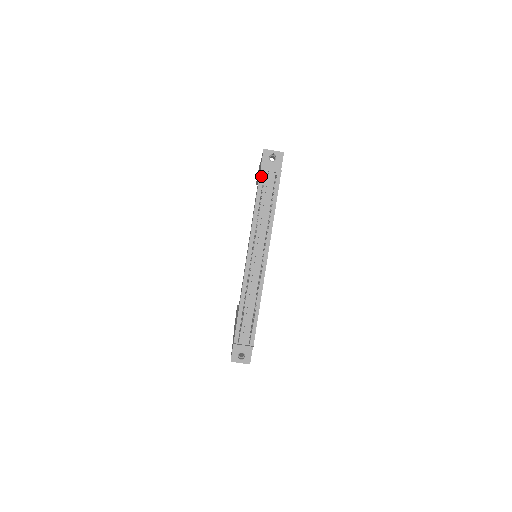
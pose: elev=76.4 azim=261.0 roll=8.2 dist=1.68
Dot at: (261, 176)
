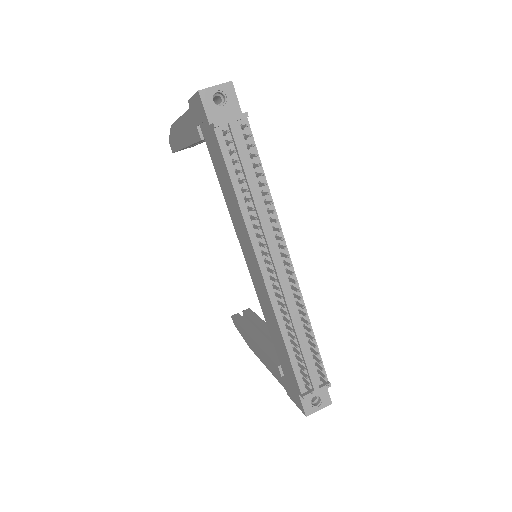
Dot at: (219, 137)
